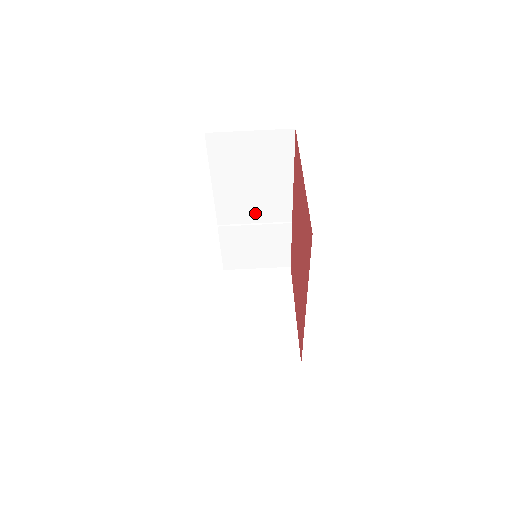
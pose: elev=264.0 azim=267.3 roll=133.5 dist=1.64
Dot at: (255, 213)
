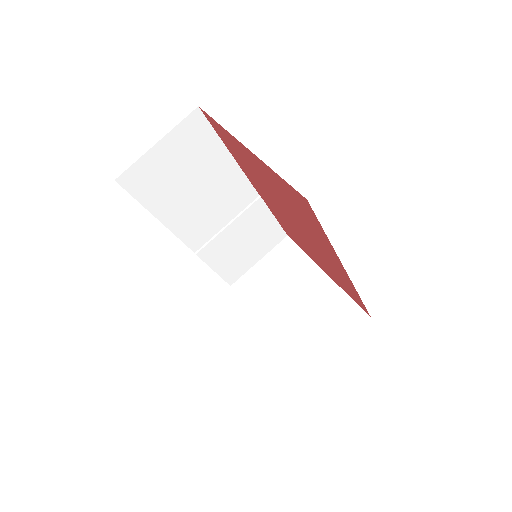
Dot at: (220, 215)
